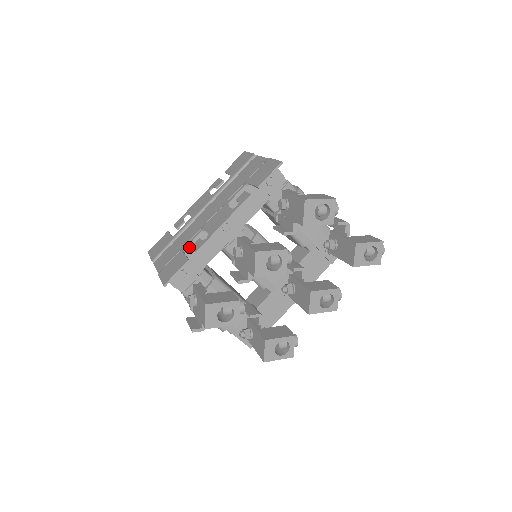
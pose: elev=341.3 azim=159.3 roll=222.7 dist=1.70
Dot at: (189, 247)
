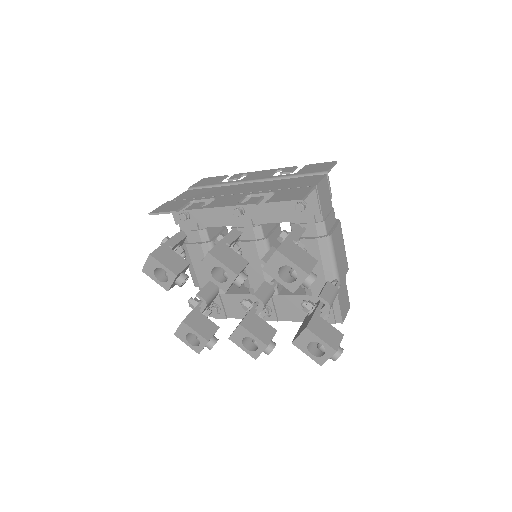
Dot at: occluded
